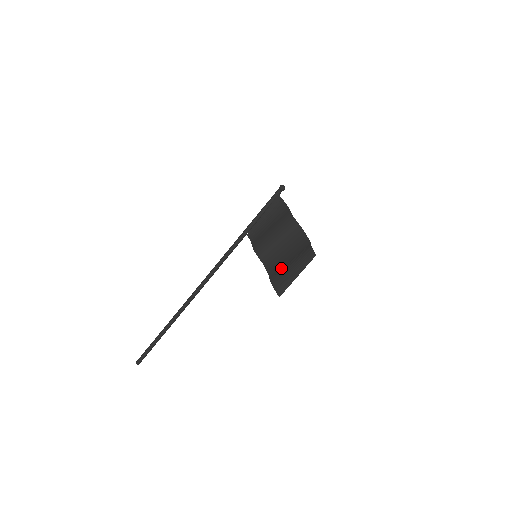
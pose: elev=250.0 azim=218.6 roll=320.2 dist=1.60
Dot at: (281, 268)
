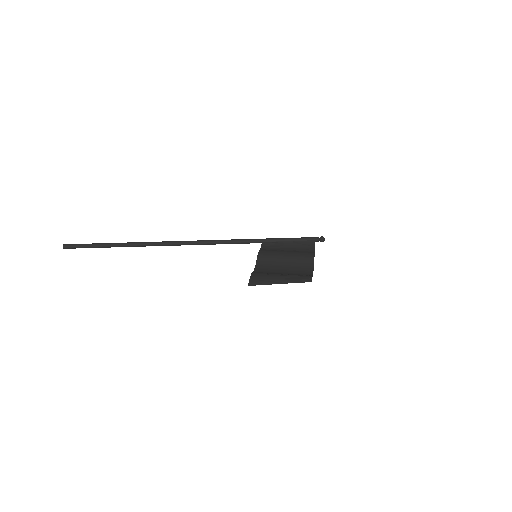
Dot at: (270, 273)
